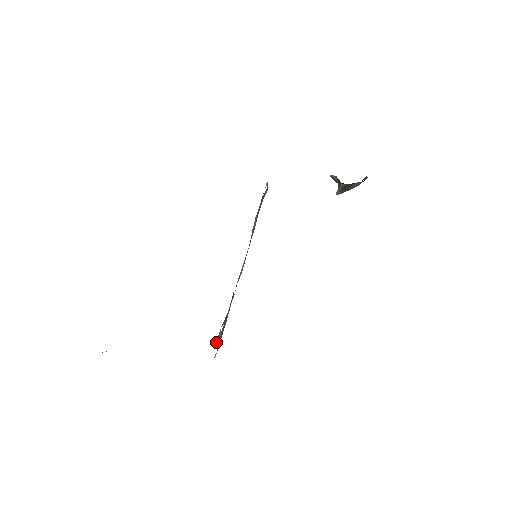
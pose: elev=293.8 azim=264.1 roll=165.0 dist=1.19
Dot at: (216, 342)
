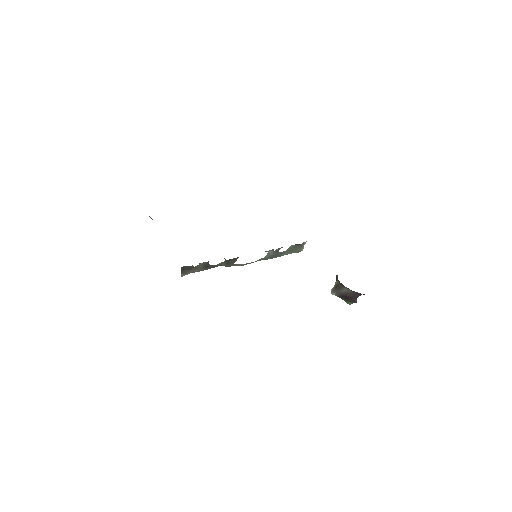
Dot at: occluded
